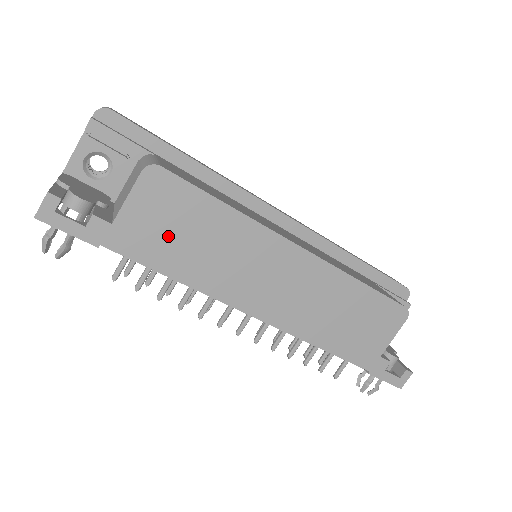
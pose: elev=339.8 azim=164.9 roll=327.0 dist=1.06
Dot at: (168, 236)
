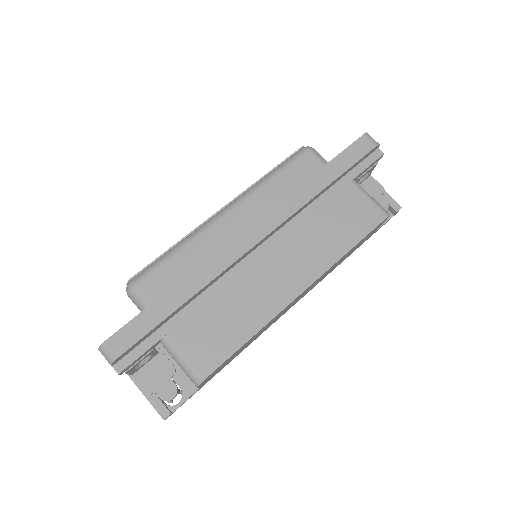
Dot at: occluded
